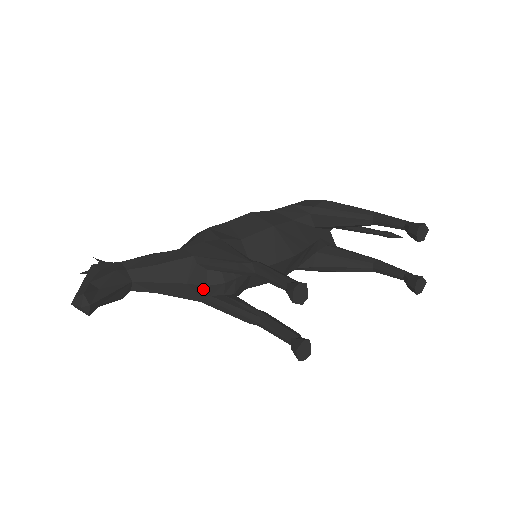
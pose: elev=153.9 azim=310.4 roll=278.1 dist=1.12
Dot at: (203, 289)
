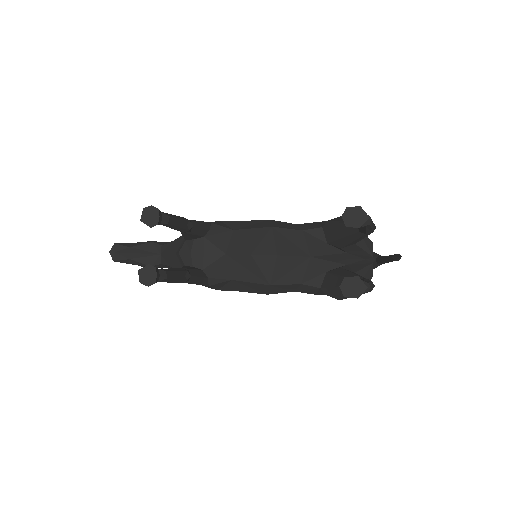
Dot at: (180, 258)
